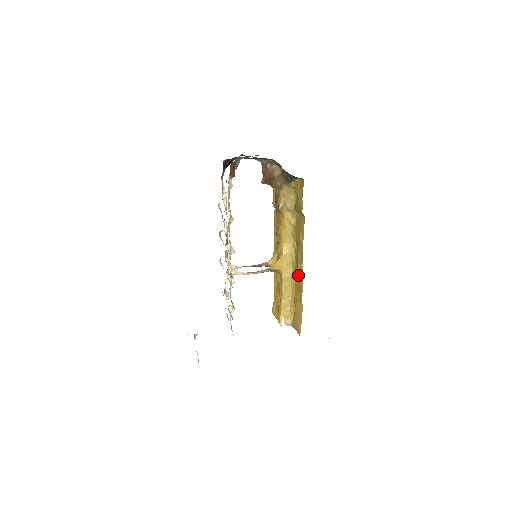
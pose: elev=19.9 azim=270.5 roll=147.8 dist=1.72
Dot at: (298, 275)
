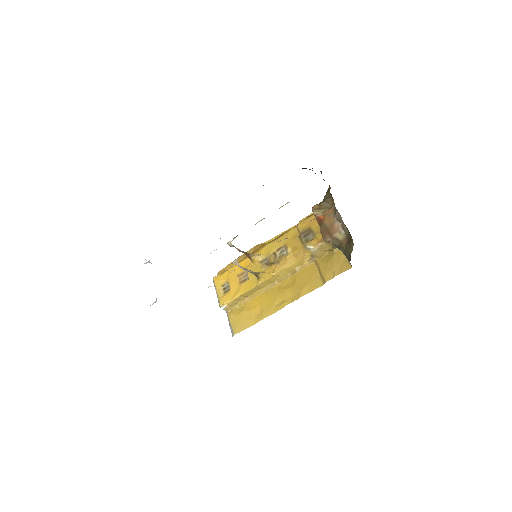
Dot at: (273, 300)
